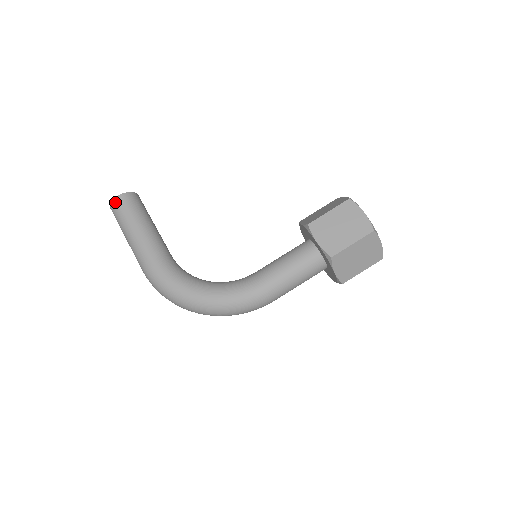
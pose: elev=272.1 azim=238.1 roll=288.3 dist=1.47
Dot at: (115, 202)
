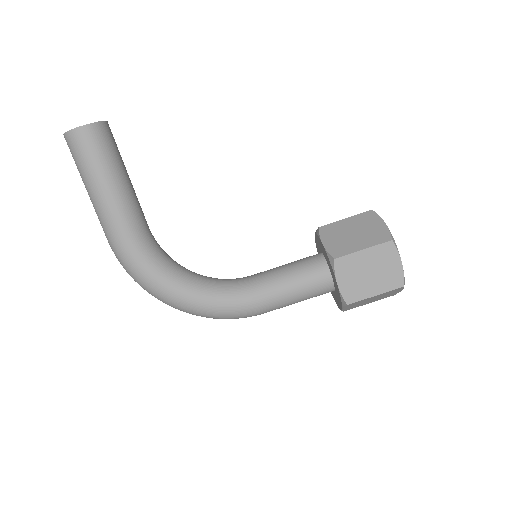
Dot at: (73, 136)
